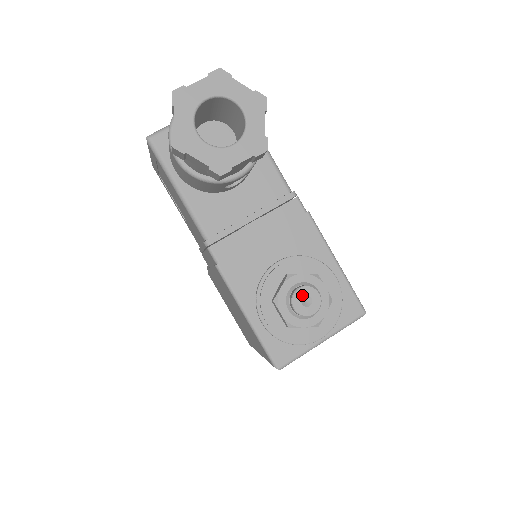
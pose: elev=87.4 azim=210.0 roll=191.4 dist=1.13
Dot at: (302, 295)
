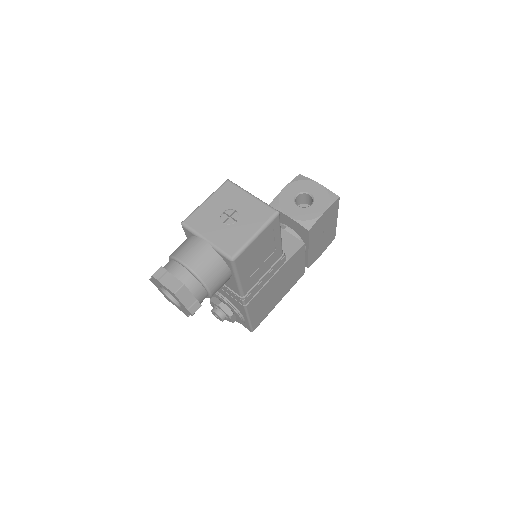
Dot at: (216, 314)
